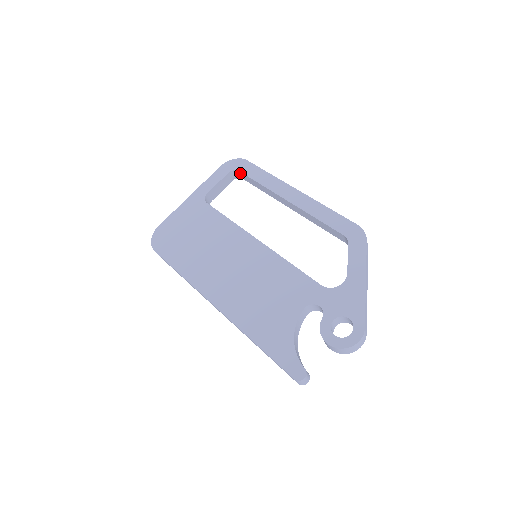
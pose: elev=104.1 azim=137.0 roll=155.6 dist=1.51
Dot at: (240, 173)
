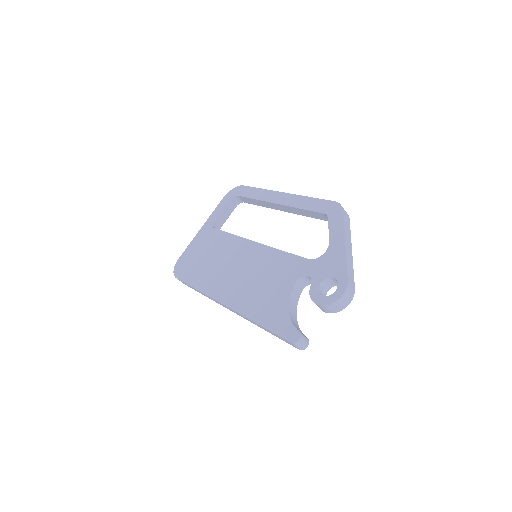
Dot at: (239, 197)
